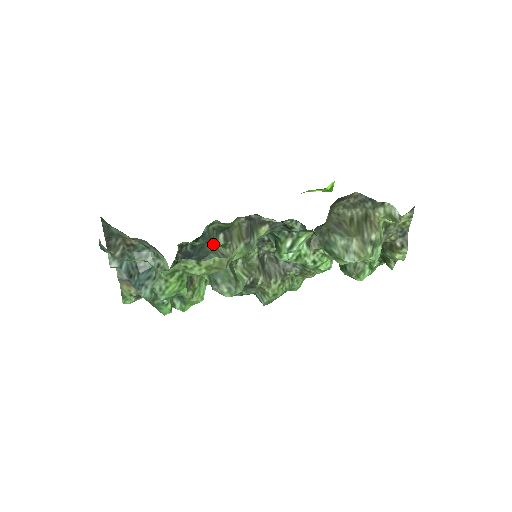
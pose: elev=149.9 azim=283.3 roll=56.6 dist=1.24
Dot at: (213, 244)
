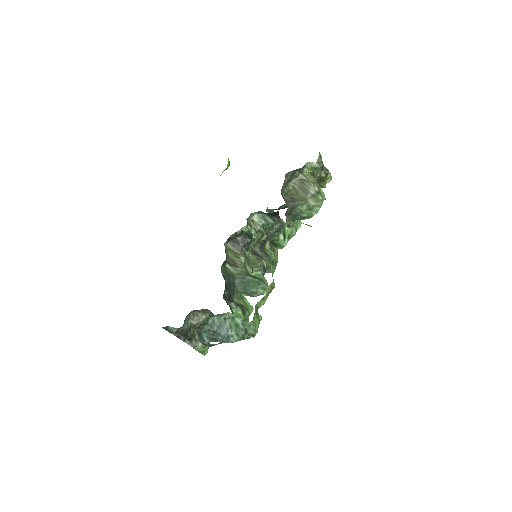
Dot at: occluded
